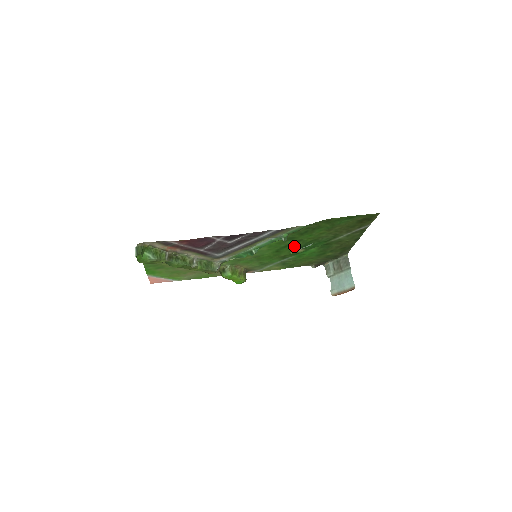
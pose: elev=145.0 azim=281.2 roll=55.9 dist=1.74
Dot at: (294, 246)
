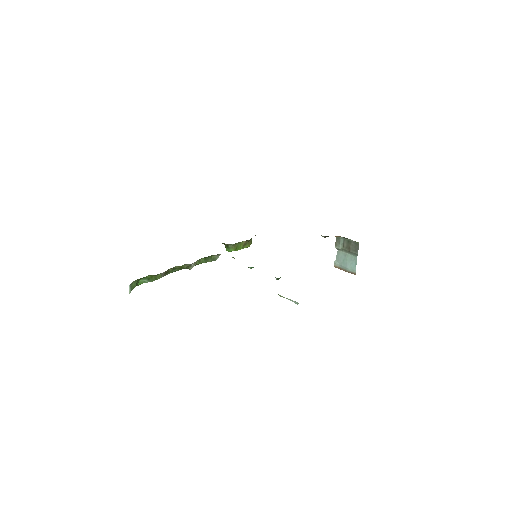
Dot at: occluded
